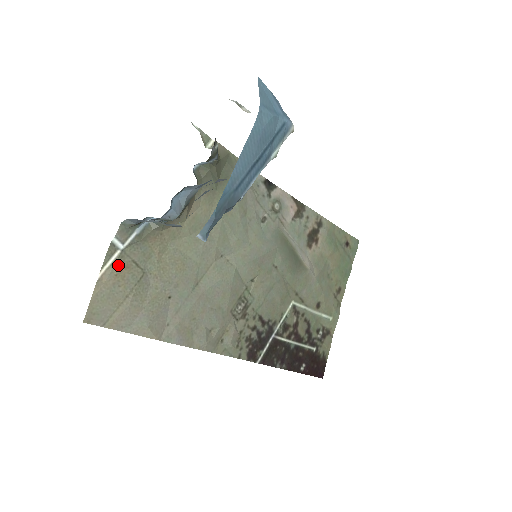
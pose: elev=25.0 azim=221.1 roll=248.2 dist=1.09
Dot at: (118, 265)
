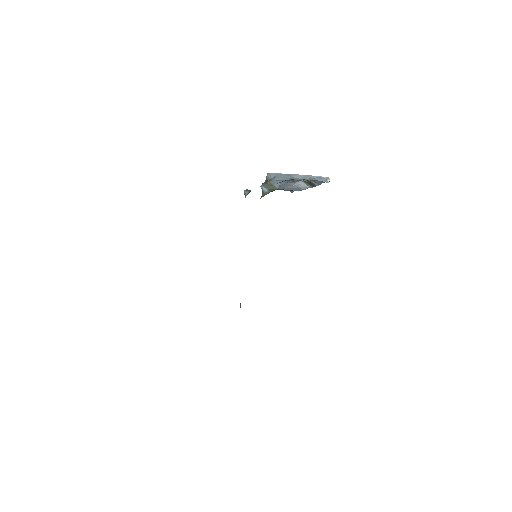
Dot at: occluded
